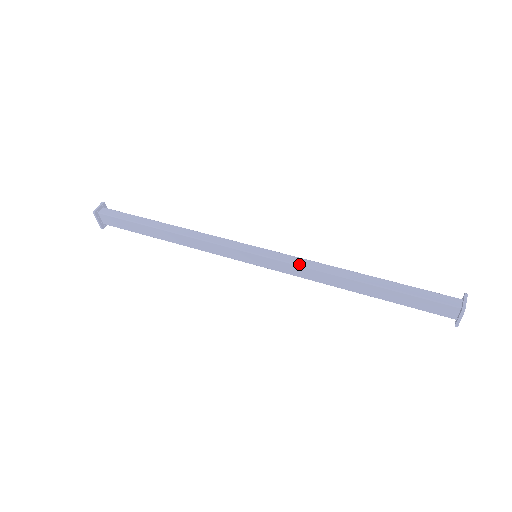
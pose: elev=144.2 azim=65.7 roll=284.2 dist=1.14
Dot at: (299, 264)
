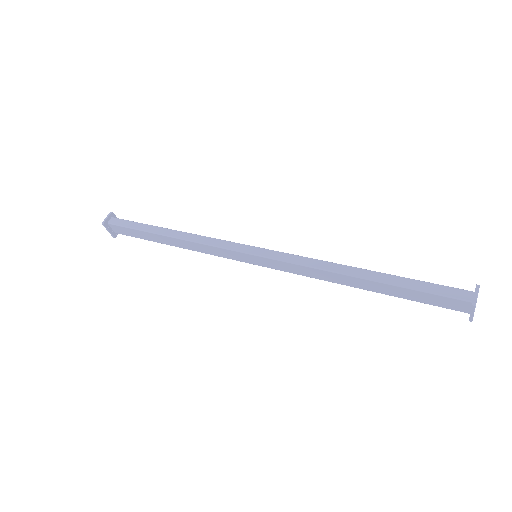
Dot at: (297, 263)
